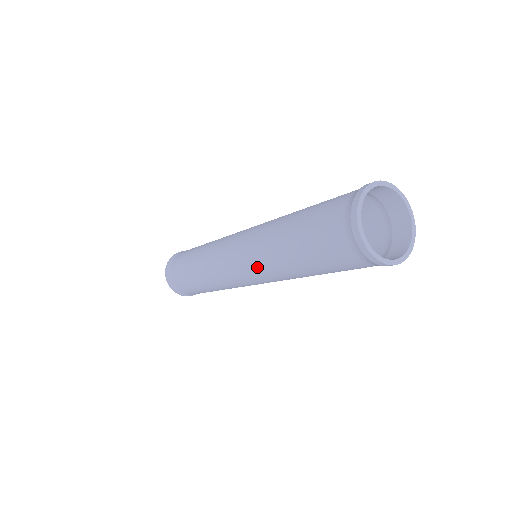
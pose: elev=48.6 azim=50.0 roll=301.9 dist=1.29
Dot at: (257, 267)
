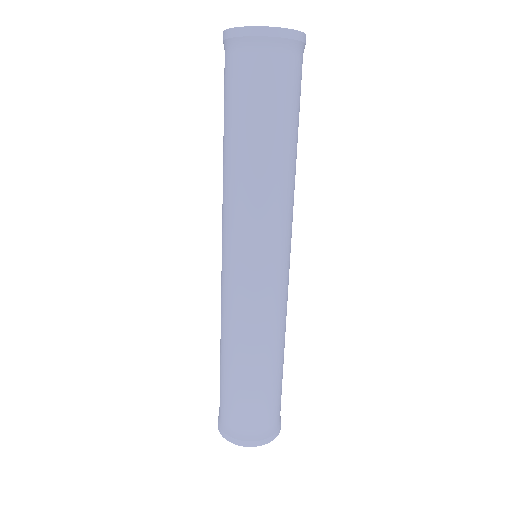
Dot at: (240, 219)
